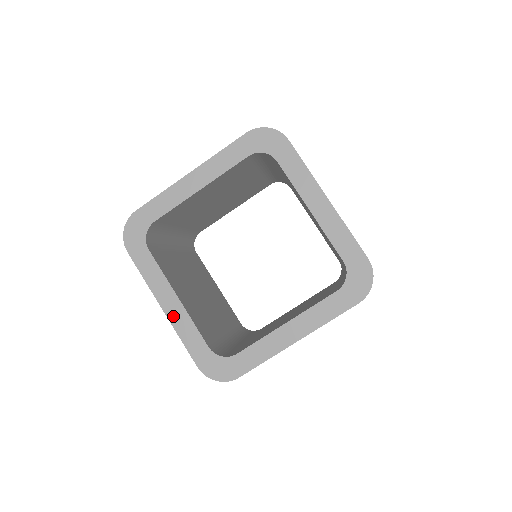
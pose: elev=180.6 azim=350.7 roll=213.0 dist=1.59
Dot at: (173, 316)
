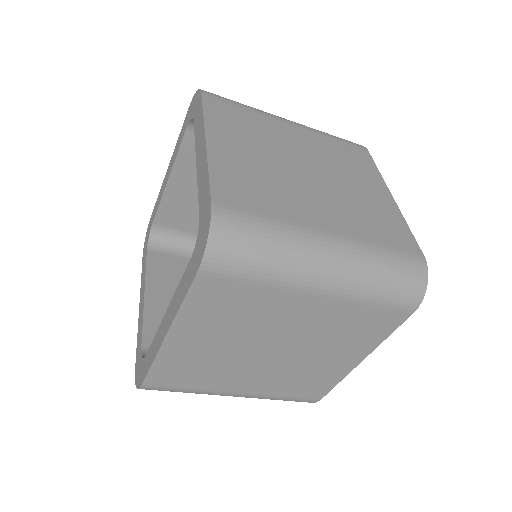
Dot at: (140, 314)
